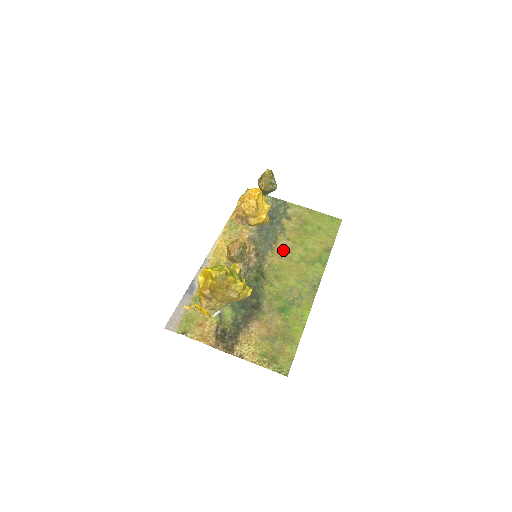
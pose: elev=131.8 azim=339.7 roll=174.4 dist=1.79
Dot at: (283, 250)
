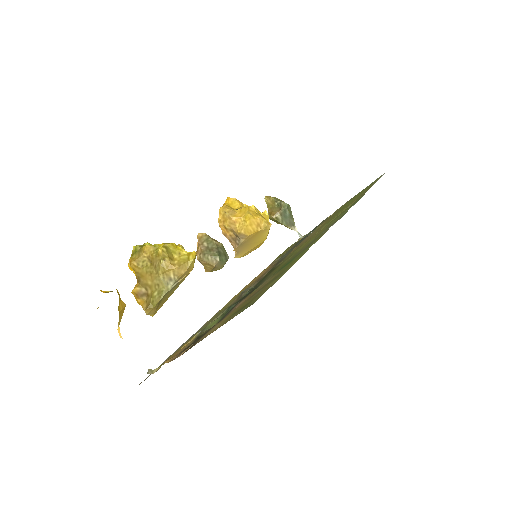
Dot at: occluded
